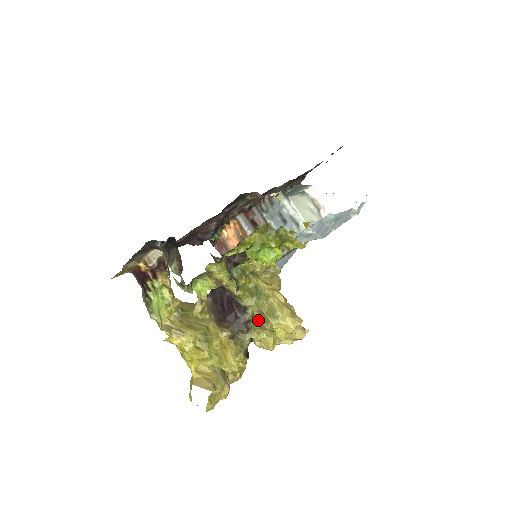
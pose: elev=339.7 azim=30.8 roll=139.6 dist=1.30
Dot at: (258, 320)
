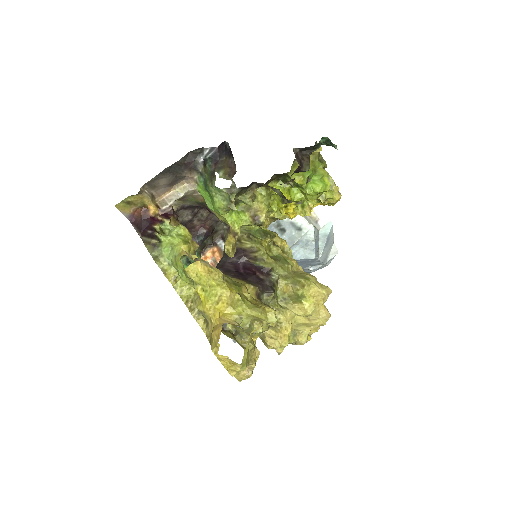
Dot at: (282, 288)
